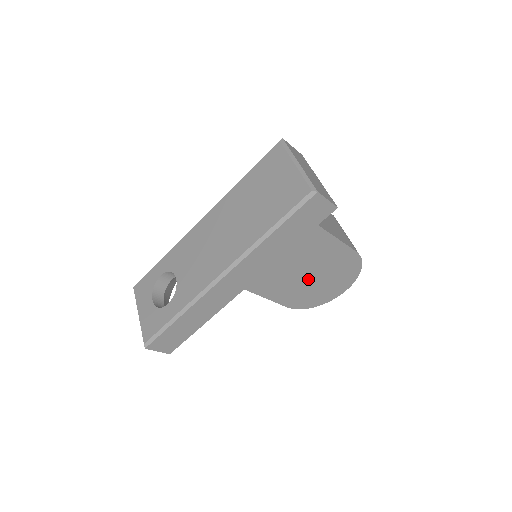
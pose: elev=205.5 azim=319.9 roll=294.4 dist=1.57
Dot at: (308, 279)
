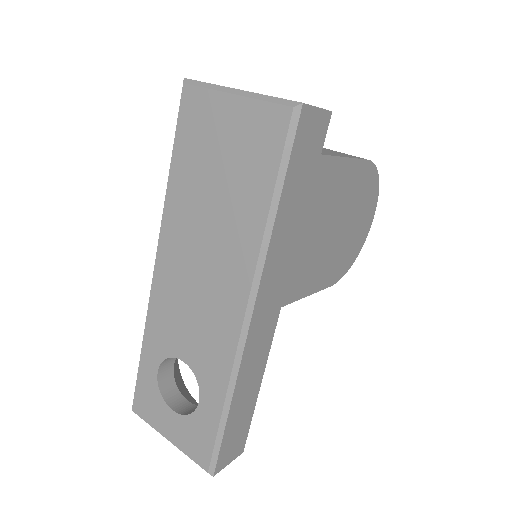
Dot at: (337, 235)
